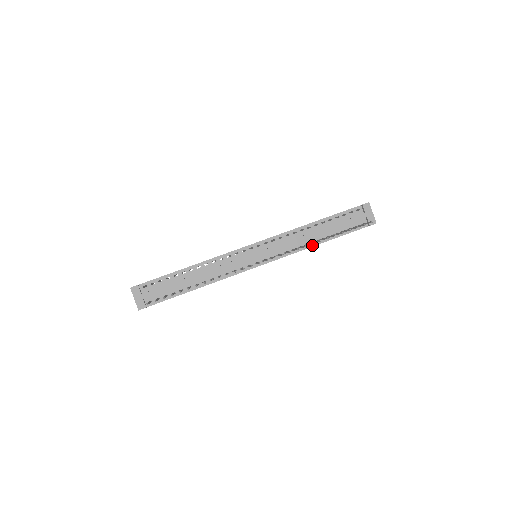
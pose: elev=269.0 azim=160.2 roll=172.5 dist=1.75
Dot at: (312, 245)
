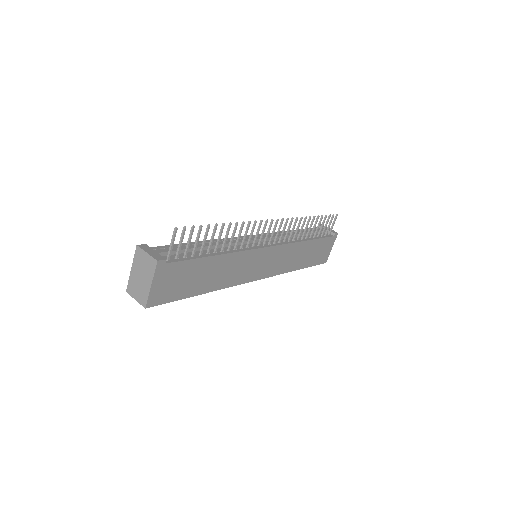
Dot at: (302, 240)
